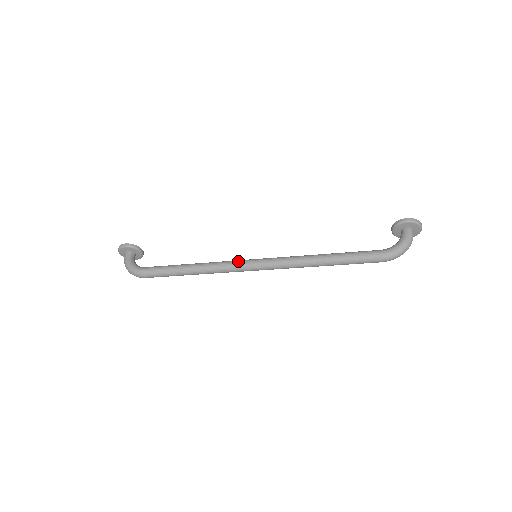
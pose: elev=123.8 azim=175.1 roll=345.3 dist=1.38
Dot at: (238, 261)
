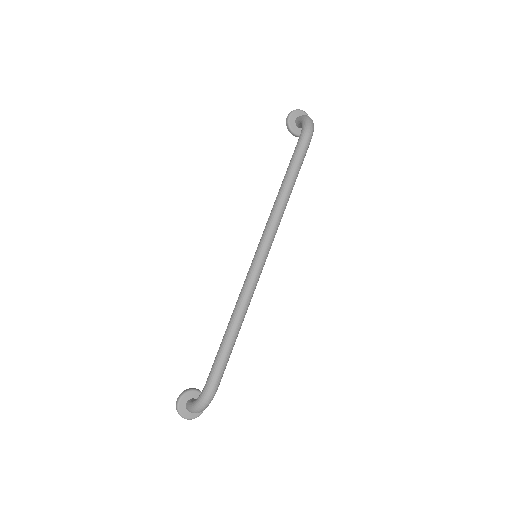
Dot at: occluded
